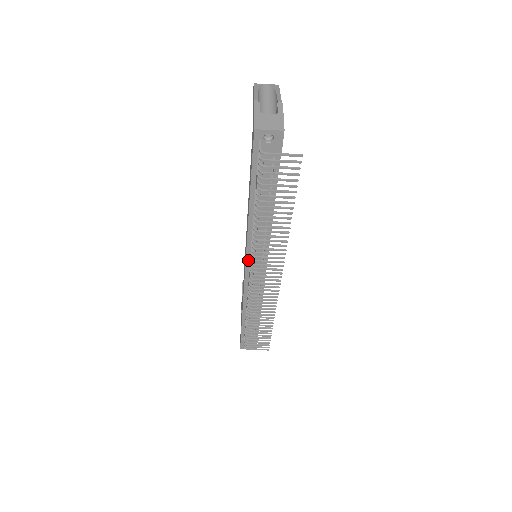
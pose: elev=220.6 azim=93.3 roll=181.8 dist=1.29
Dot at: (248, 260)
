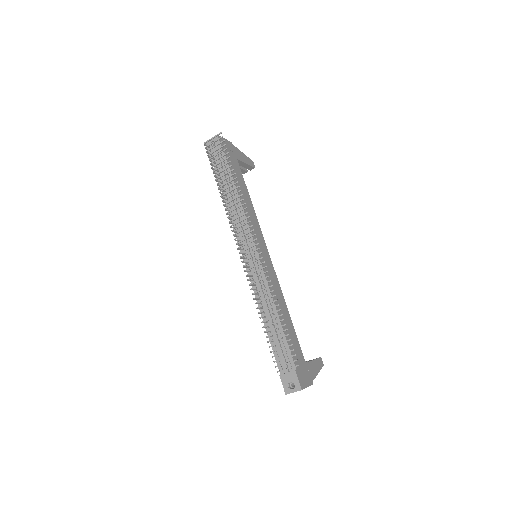
Dot at: (242, 249)
